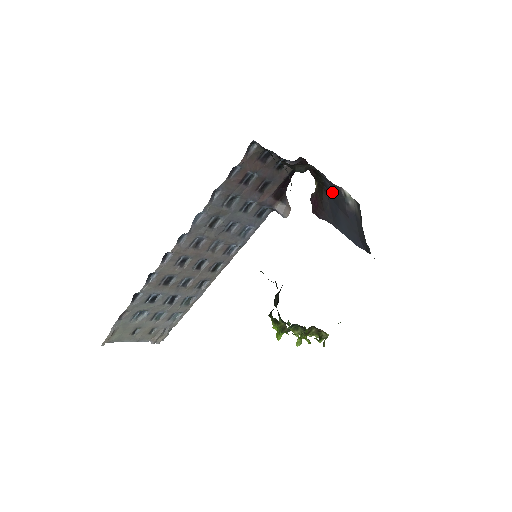
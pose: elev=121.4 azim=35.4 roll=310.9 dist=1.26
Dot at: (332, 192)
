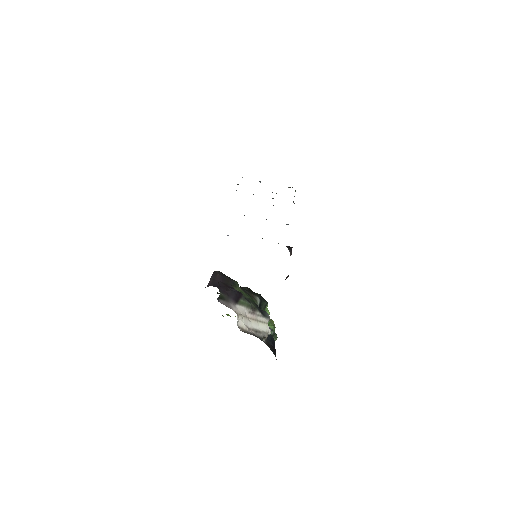
Dot at: occluded
